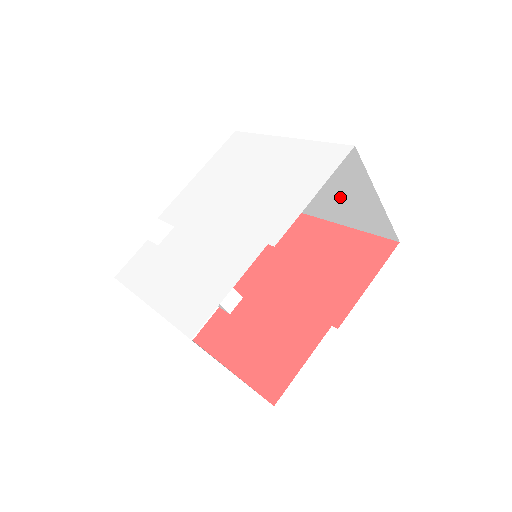
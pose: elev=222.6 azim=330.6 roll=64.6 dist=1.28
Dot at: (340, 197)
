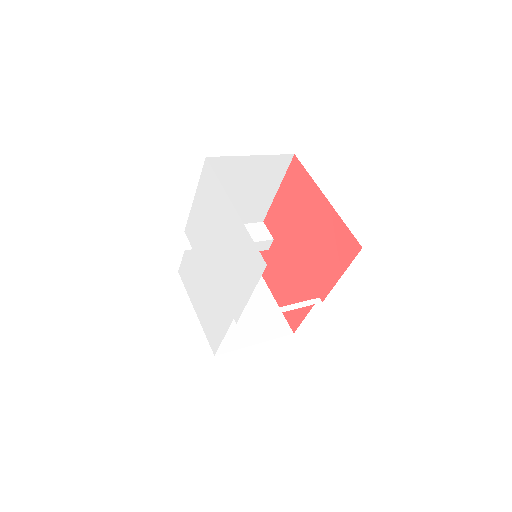
Dot at: occluded
